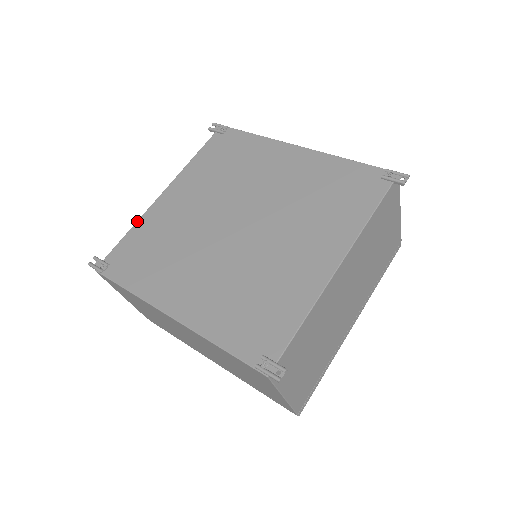
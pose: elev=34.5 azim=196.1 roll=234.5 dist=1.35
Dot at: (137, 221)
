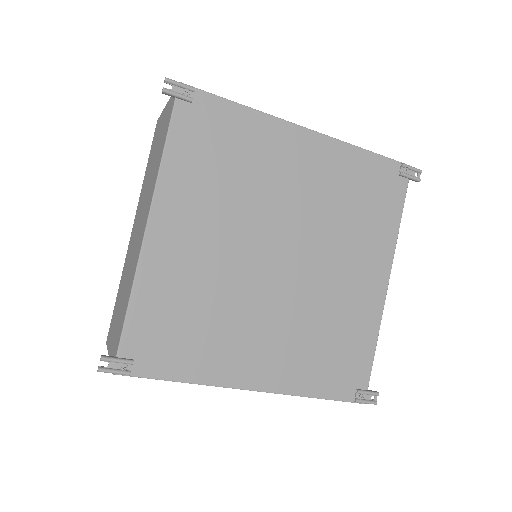
Dot at: (134, 283)
